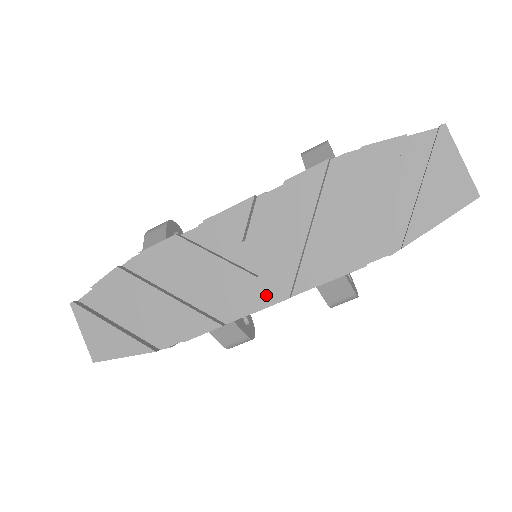
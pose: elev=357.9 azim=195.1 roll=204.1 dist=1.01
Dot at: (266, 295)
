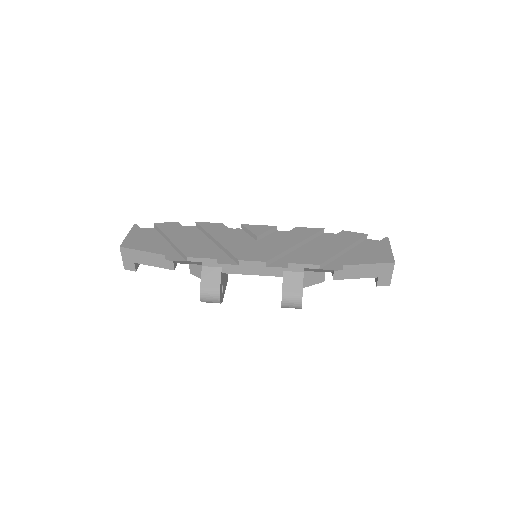
Dot at: (254, 256)
